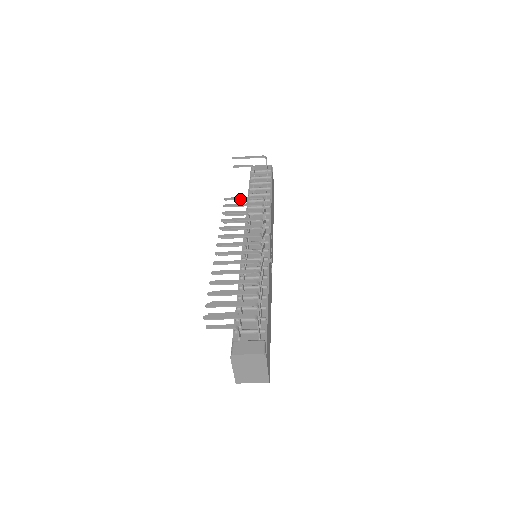
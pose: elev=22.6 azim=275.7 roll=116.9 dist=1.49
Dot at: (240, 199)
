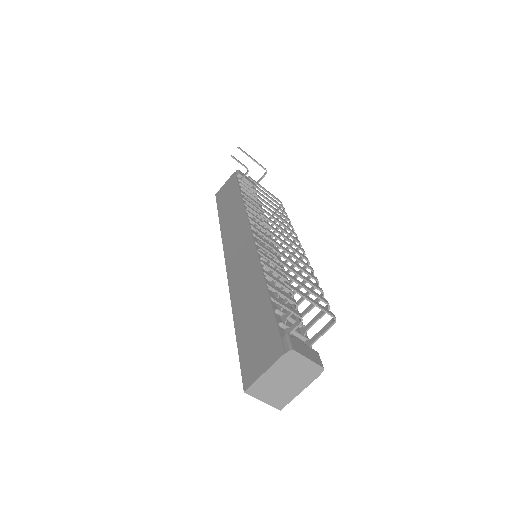
Dot at: (263, 188)
